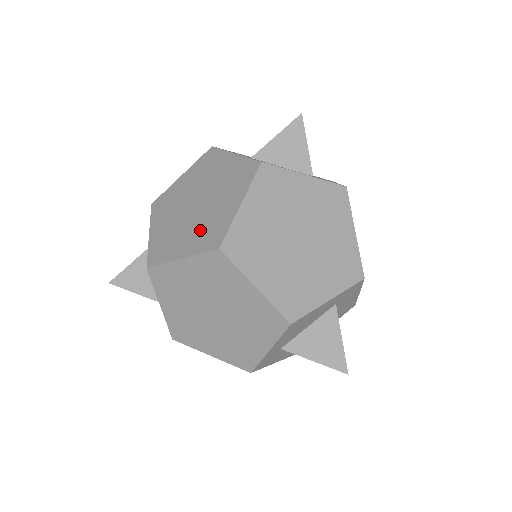
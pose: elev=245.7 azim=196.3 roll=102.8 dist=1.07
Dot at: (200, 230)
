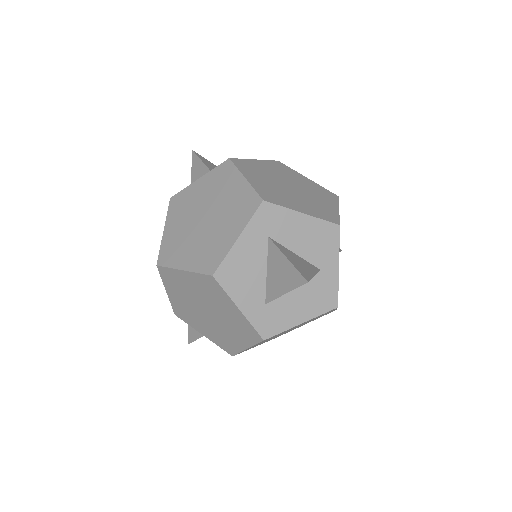
Dot at: occluded
